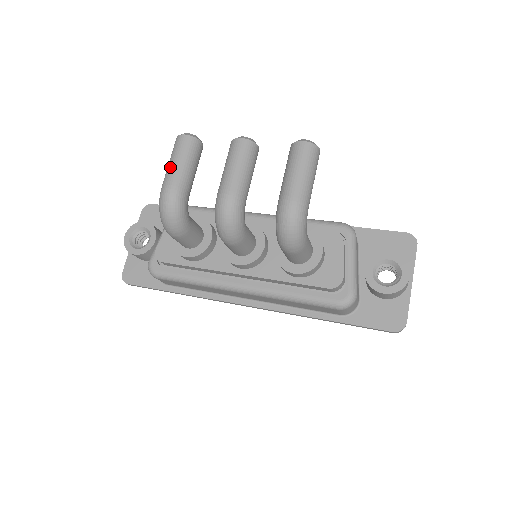
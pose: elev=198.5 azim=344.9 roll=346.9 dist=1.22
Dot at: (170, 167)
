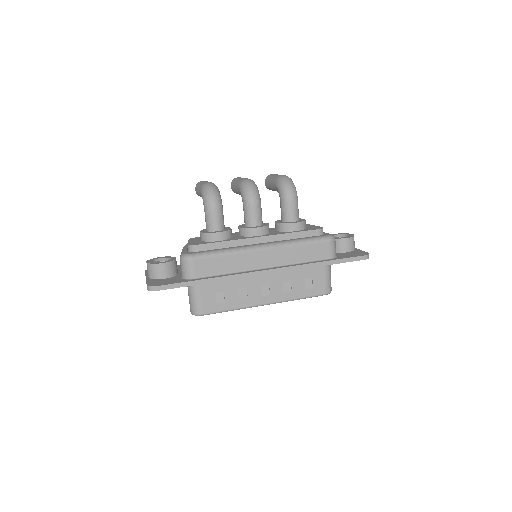
Dot at: (203, 182)
